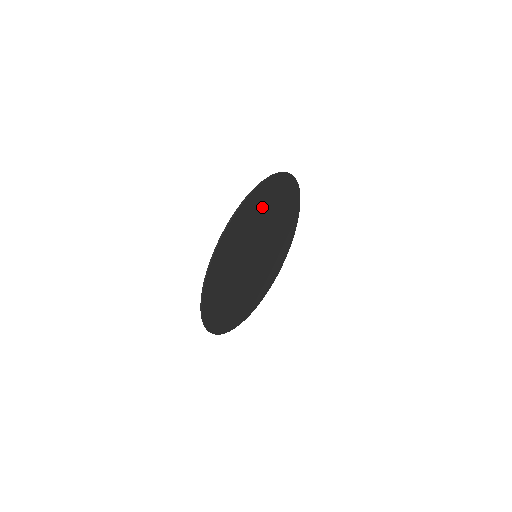
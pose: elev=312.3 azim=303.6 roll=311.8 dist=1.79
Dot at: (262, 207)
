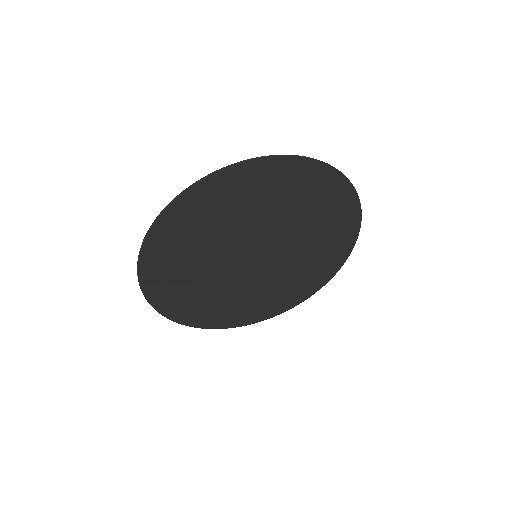
Dot at: (320, 210)
